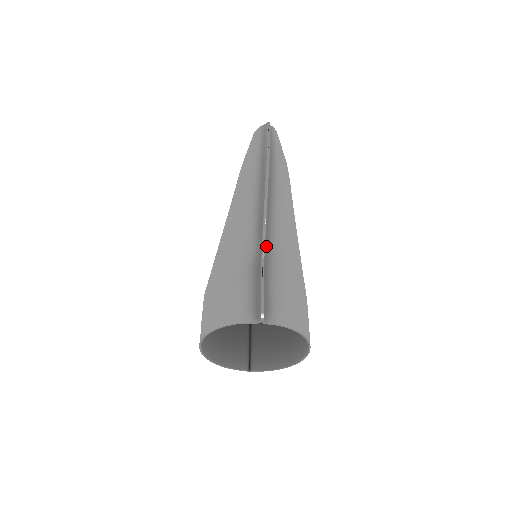
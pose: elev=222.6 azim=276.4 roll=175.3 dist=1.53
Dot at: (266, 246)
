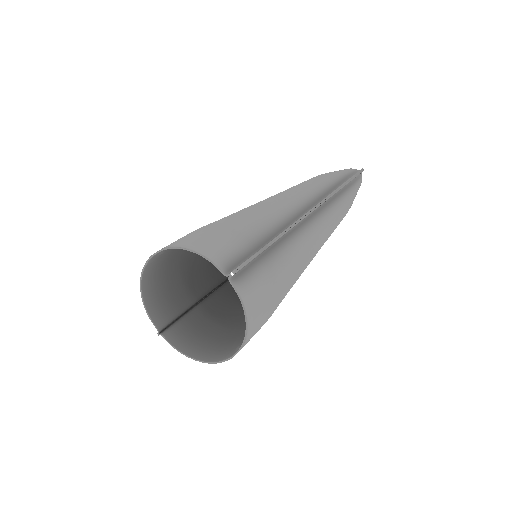
Dot at: (283, 238)
